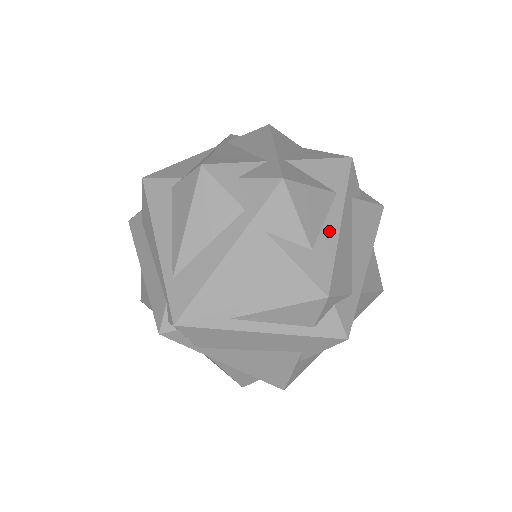
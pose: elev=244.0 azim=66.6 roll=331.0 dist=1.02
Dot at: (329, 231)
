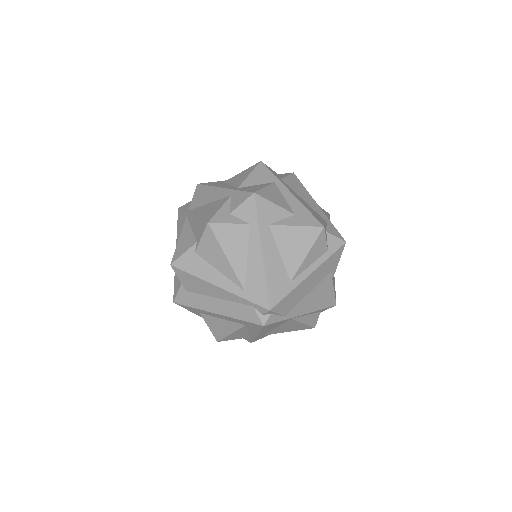
Dot at: (291, 201)
